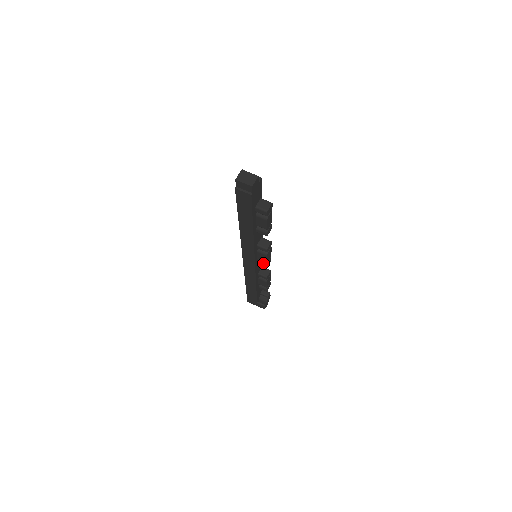
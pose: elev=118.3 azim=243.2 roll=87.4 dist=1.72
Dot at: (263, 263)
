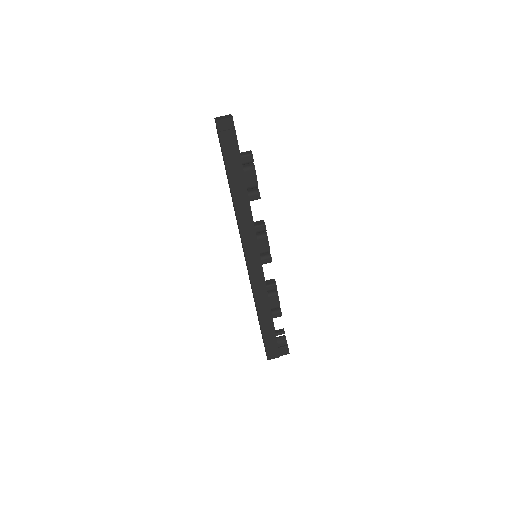
Dot at: (266, 257)
